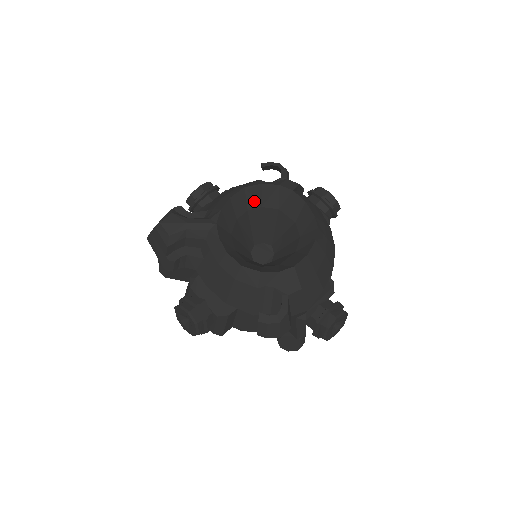
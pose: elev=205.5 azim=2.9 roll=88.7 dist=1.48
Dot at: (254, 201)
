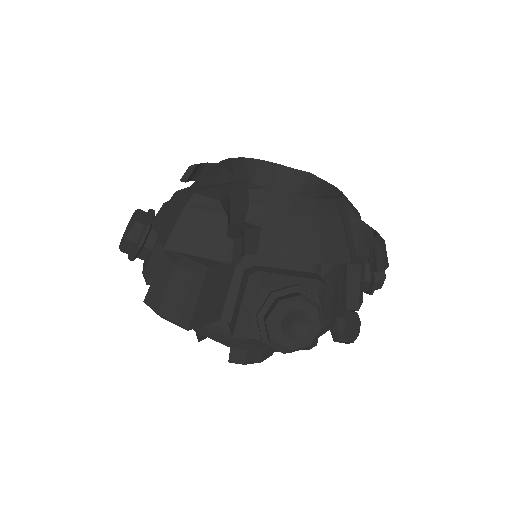
Dot at: occluded
